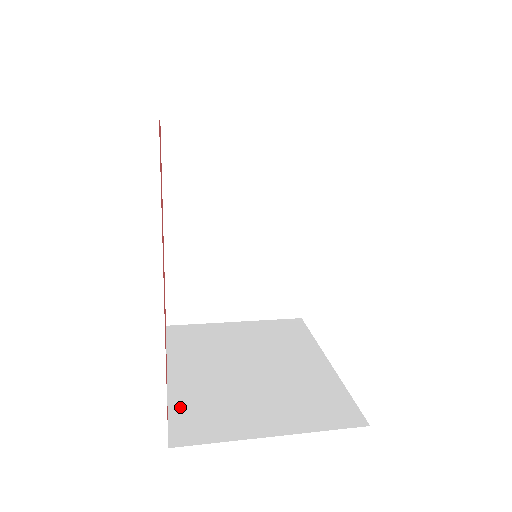
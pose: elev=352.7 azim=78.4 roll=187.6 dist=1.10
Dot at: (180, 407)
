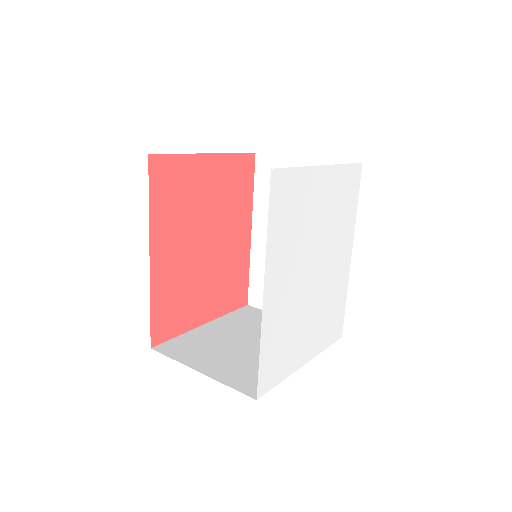
Dot at: (184, 338)
